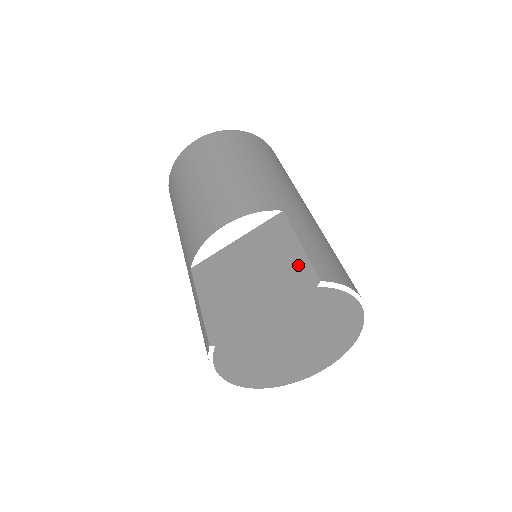
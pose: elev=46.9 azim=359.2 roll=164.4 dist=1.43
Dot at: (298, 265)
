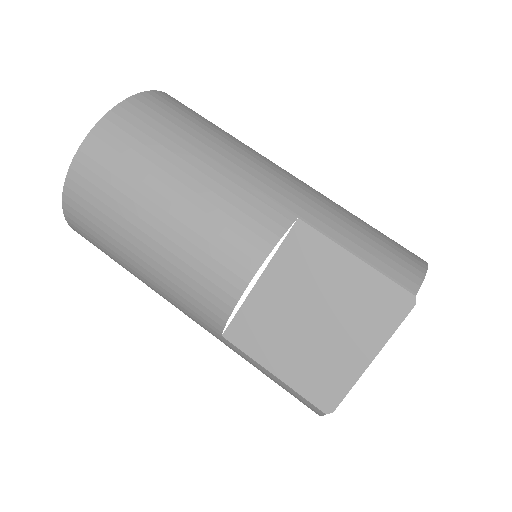
Dot at: (373, 286)
